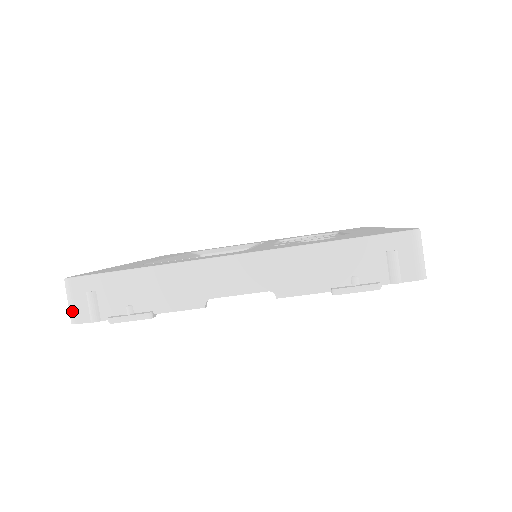
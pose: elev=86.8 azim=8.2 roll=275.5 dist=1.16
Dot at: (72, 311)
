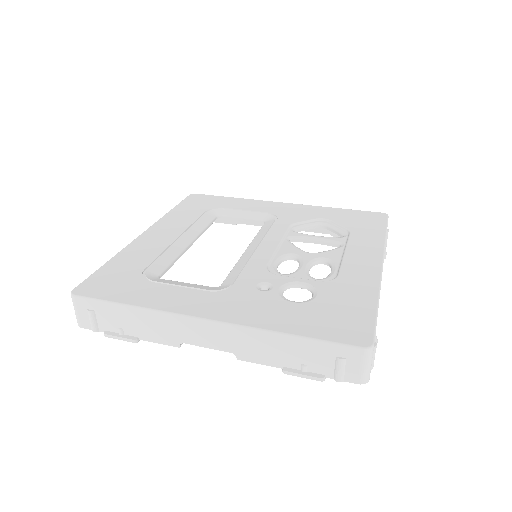
Dot at: (77, 318)
